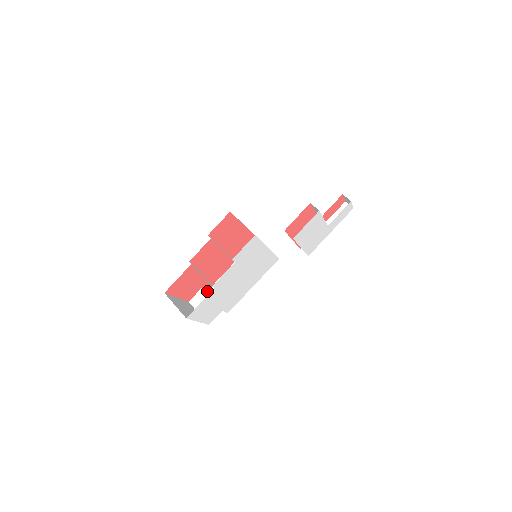
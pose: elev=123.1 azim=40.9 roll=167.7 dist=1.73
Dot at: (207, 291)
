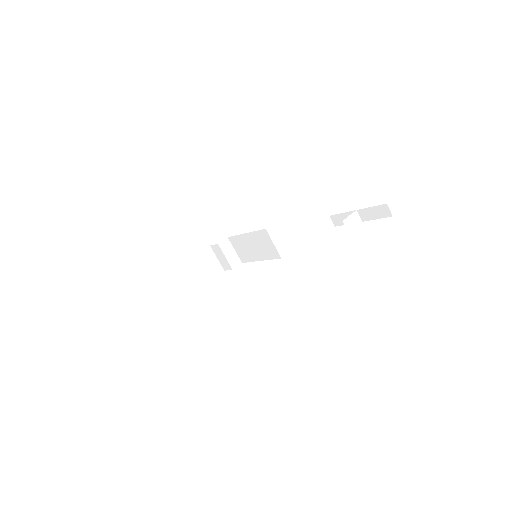
Dot at: (226, 239)
